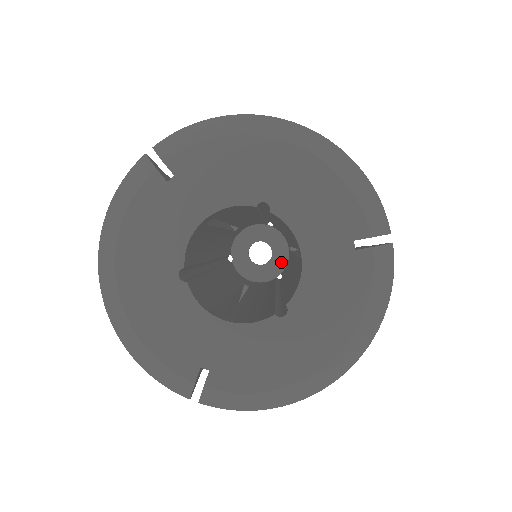
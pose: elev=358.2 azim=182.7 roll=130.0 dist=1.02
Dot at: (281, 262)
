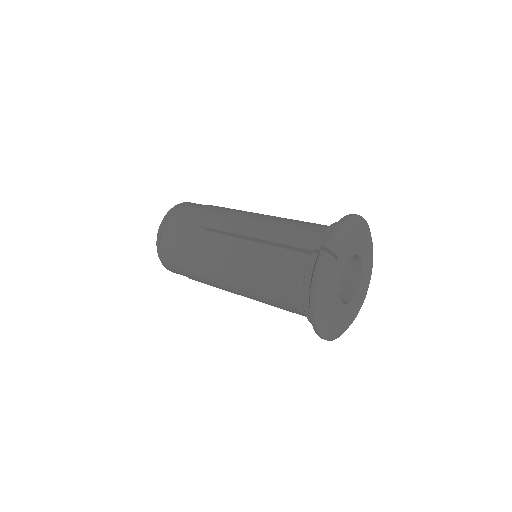
Dot at: occluded
